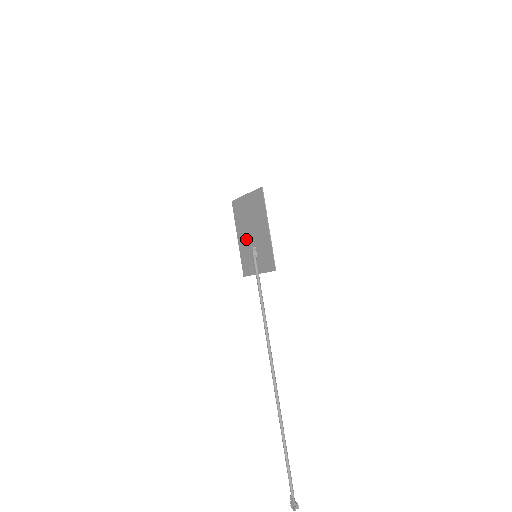
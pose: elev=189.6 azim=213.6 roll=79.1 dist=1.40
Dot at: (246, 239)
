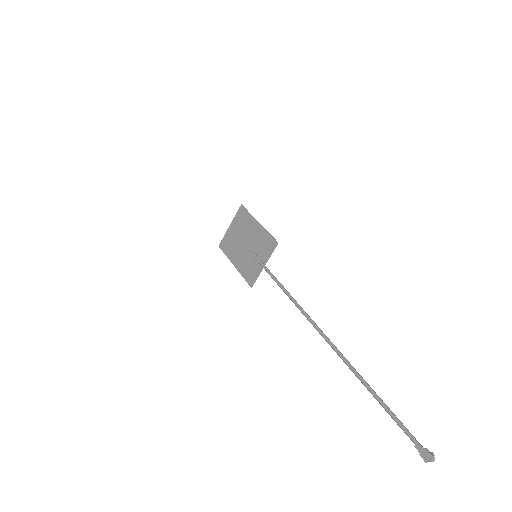
Dot at: (242, 255)
